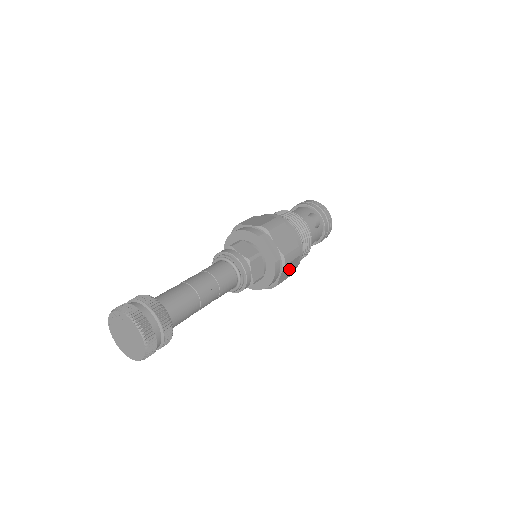
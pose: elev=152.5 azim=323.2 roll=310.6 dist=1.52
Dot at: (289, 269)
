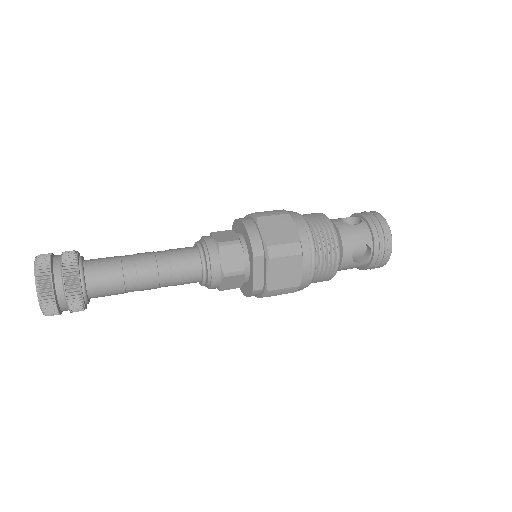
Dot at: occluded
